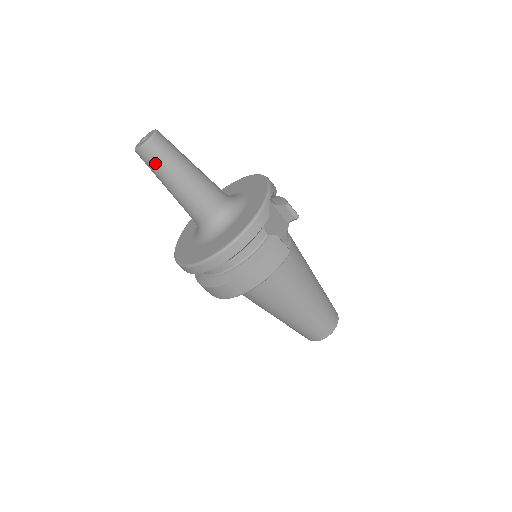
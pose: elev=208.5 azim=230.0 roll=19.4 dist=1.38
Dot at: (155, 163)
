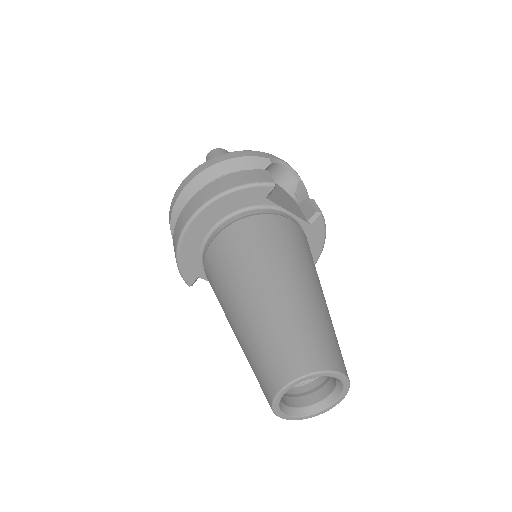
Dot at: occluded
